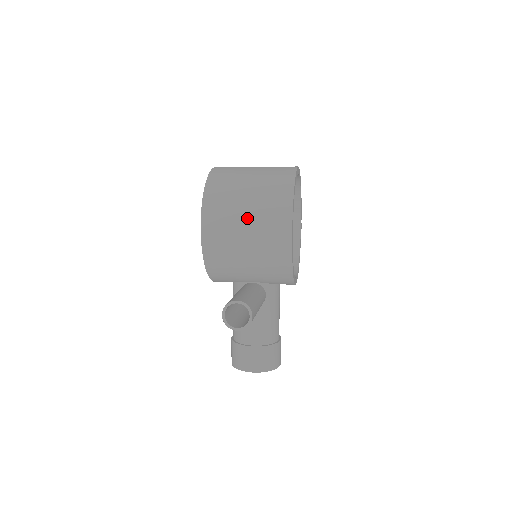
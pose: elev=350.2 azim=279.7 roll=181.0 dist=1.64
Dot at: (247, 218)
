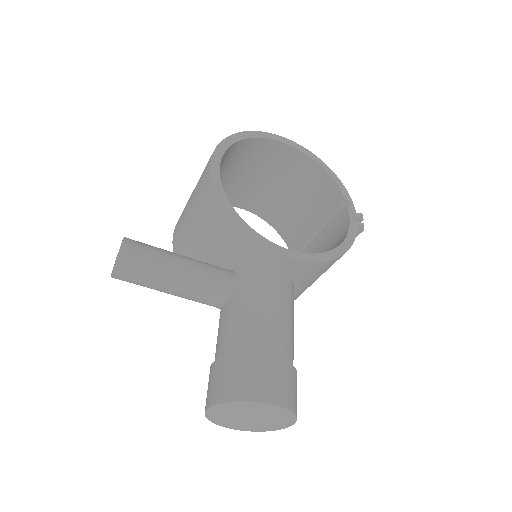
Dot at: occluded
